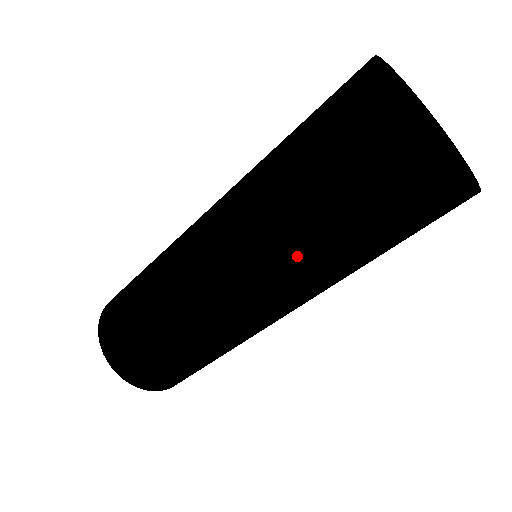
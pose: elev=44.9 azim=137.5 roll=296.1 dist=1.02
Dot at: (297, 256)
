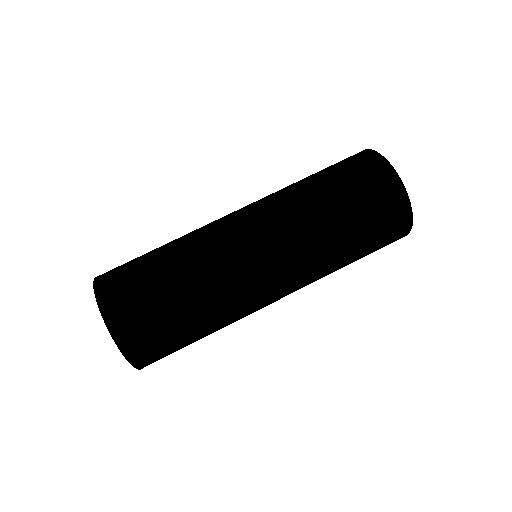
Dot at: (302, 210)
